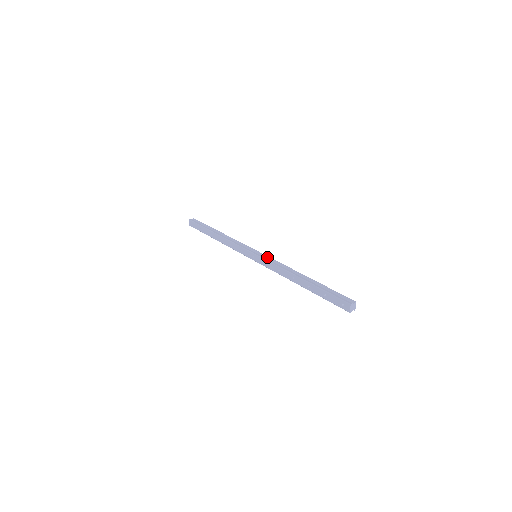
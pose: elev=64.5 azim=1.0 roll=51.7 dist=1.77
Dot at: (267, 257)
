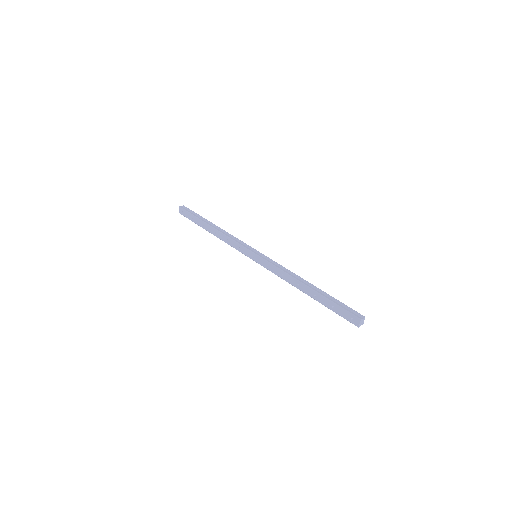
Dot at: (269, 259)
